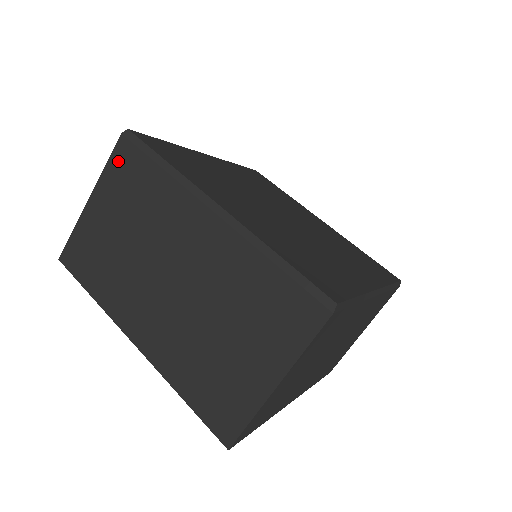
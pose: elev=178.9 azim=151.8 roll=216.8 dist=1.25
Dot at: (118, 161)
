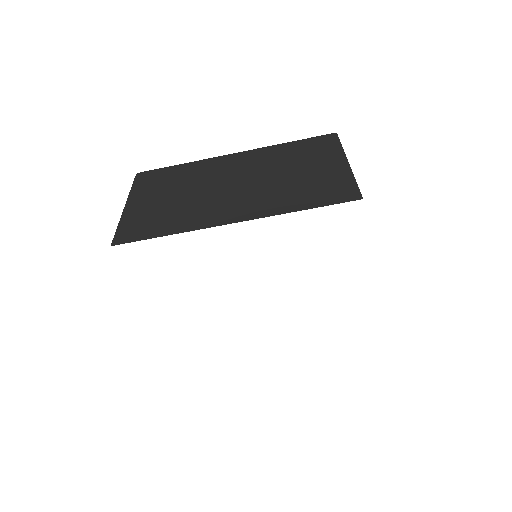
Dot at: (142, 181)
